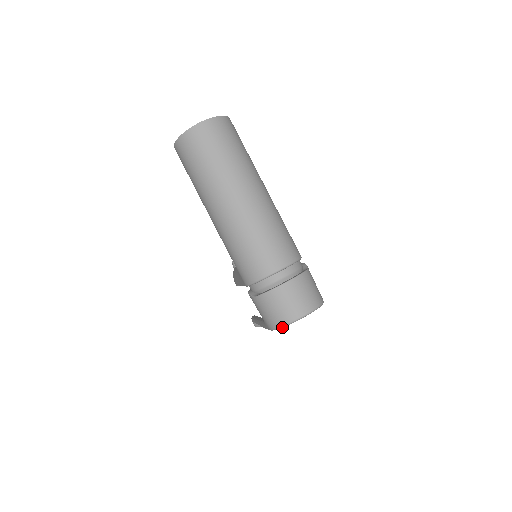
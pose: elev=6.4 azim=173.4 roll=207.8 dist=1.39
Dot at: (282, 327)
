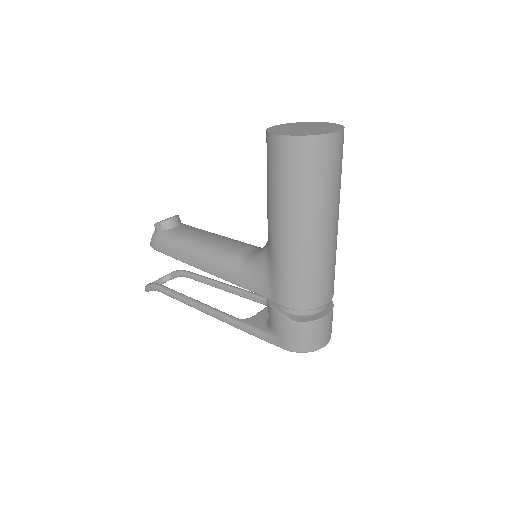
Dot at: (307, 352)
